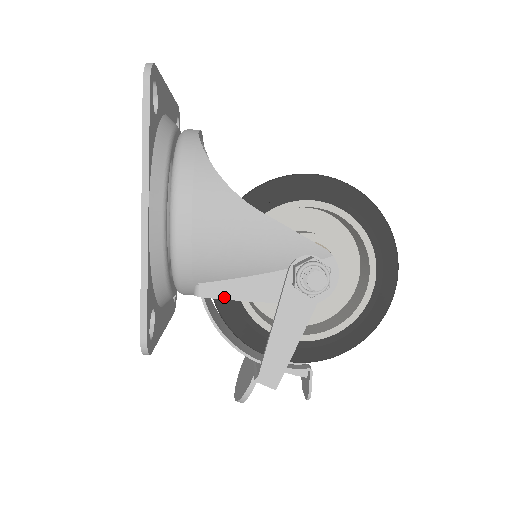
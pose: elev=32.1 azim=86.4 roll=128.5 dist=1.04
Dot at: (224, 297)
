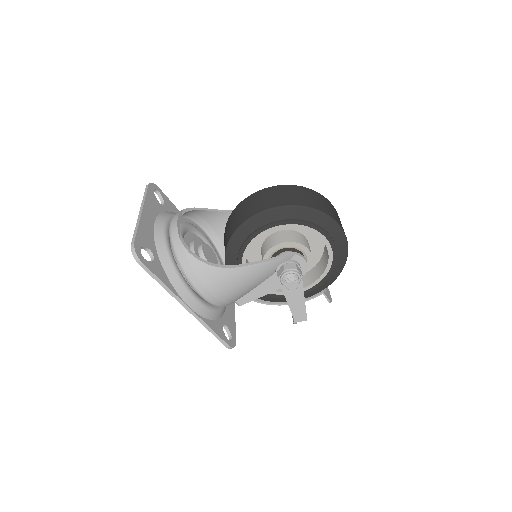
Dot at: (252, 300)
